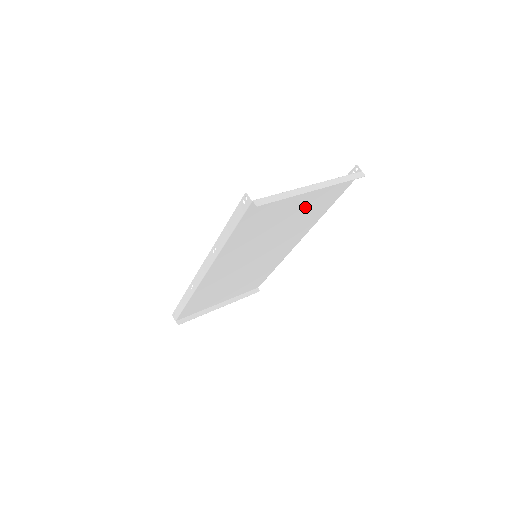
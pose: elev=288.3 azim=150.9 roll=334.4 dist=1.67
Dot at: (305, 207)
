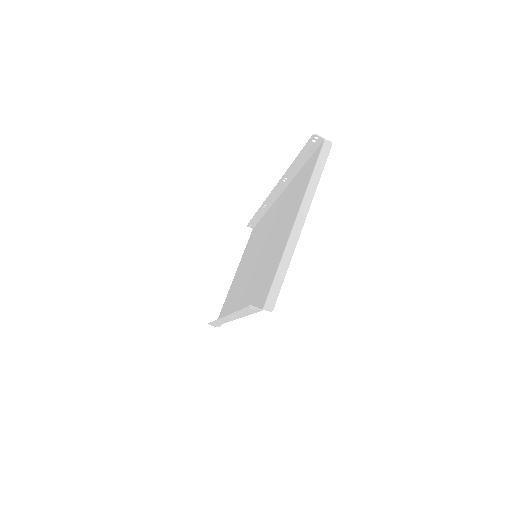
Dot at: (287, 214)
